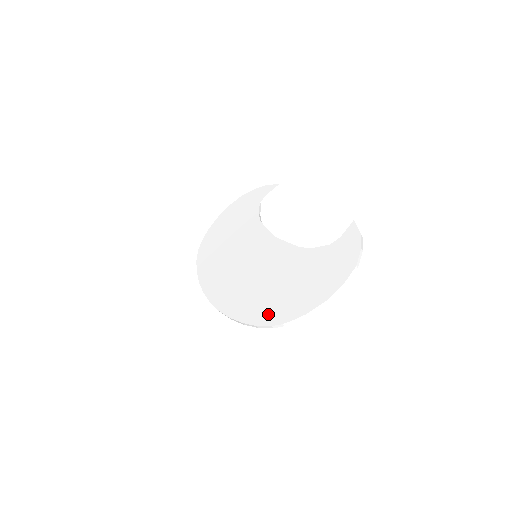
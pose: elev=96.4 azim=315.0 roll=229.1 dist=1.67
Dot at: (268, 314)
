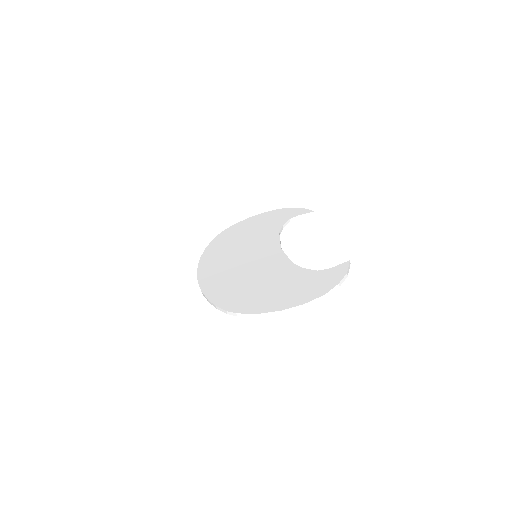
Dot at: (231, 301)
